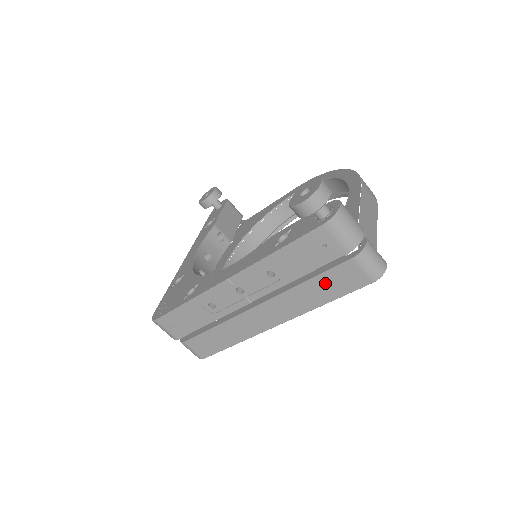
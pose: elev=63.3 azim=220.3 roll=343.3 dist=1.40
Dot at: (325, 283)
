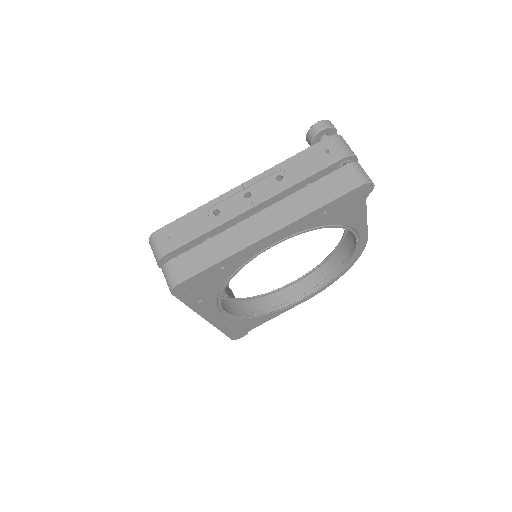
Dot at: (322, 187)
